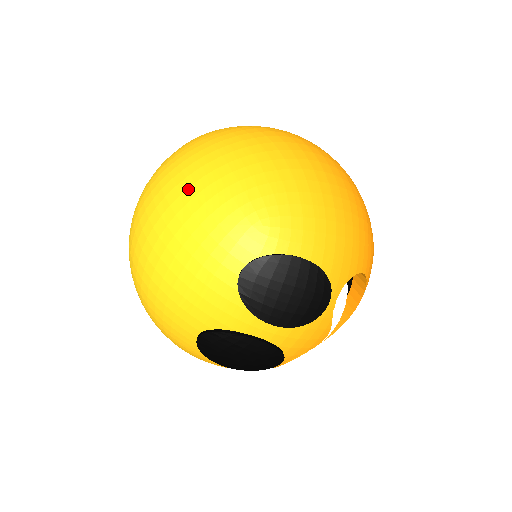
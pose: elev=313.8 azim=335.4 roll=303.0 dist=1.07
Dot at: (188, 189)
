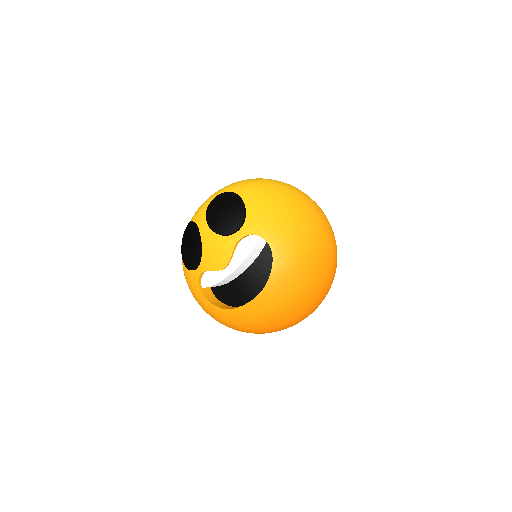
Dot at: occluded
